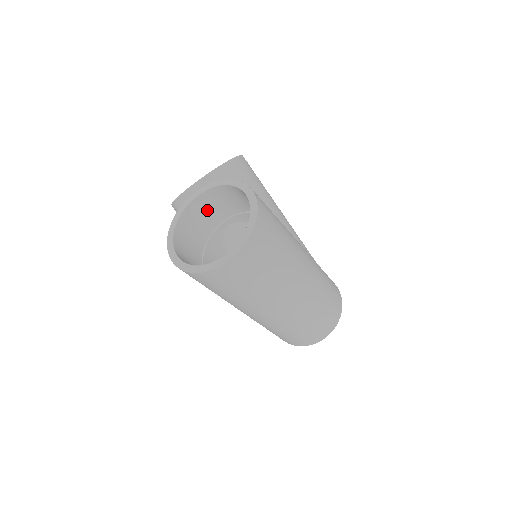
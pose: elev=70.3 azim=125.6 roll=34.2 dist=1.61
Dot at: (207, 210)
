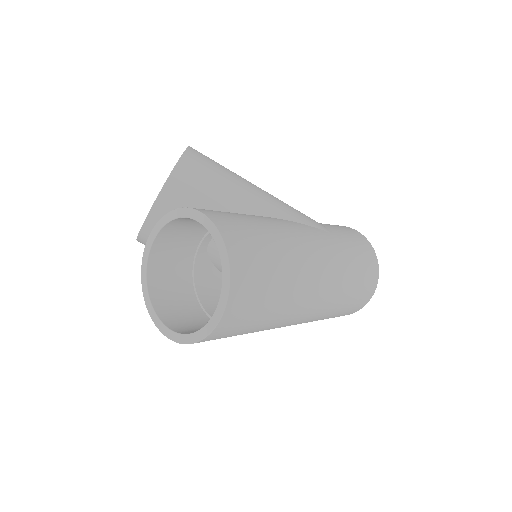
Dot at: (175, 244)
